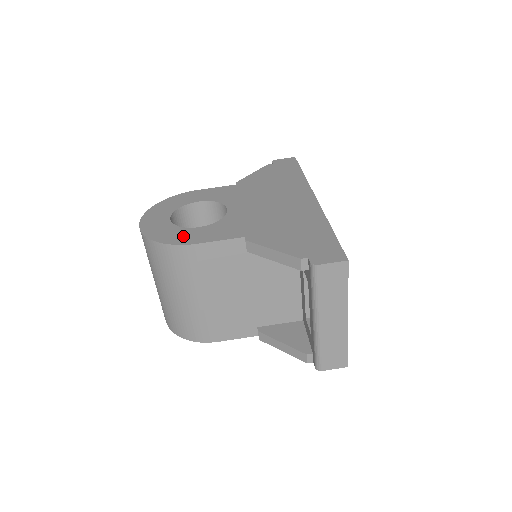
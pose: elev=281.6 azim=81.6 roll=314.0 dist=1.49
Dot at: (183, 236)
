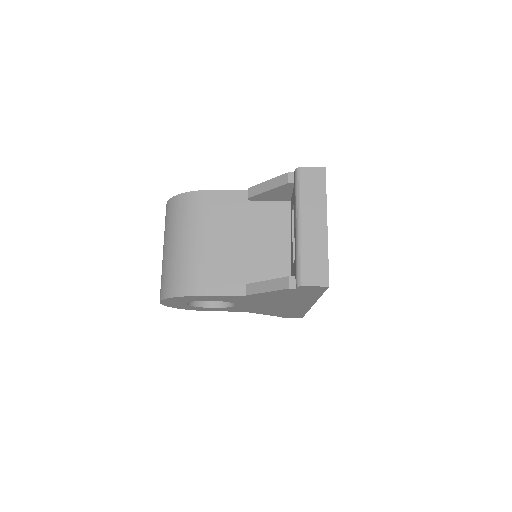
Dot at: occluded
